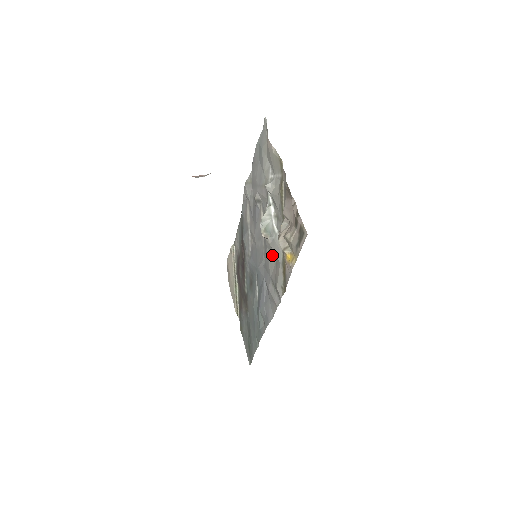
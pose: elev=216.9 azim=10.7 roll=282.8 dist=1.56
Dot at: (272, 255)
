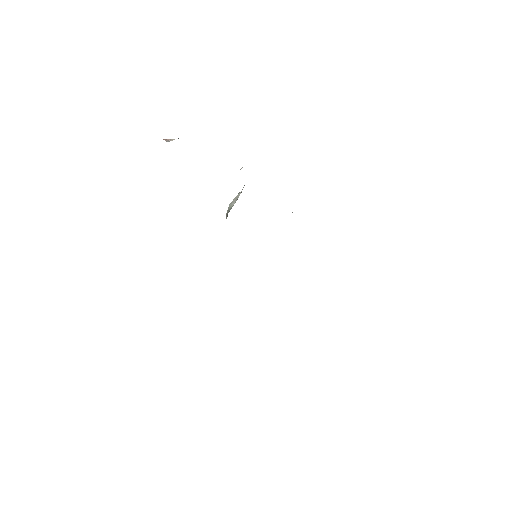
Dot at: occluded
